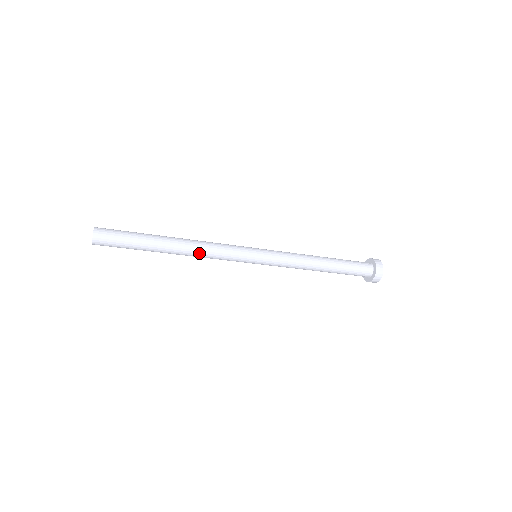
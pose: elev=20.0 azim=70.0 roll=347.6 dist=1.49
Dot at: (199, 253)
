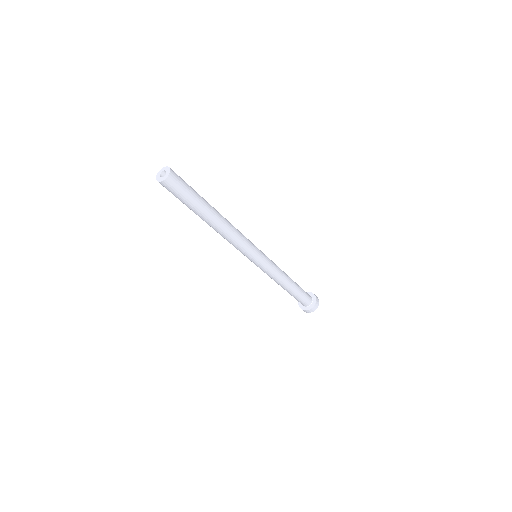
Dot at: (232, 227)
